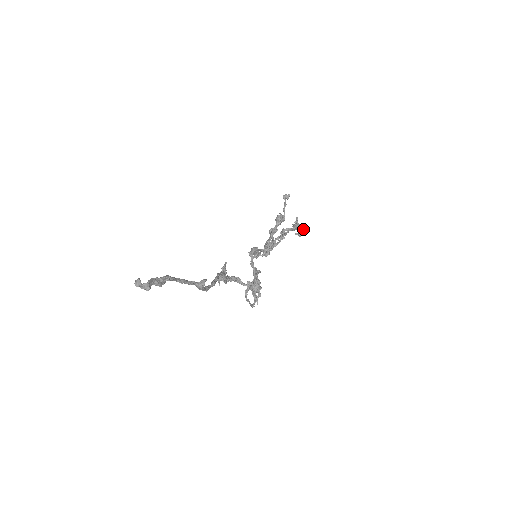
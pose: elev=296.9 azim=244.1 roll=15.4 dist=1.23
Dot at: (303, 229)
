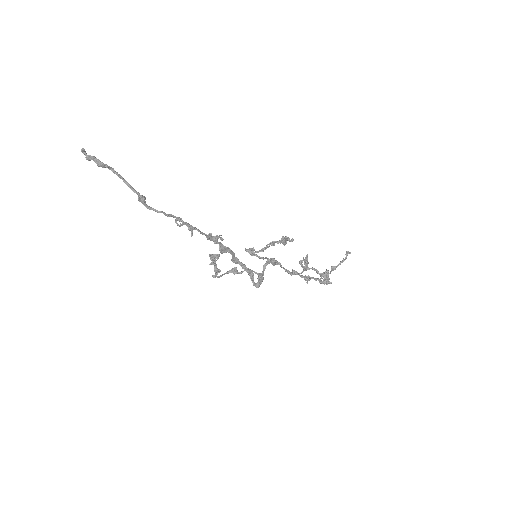
Dot at: occluded
